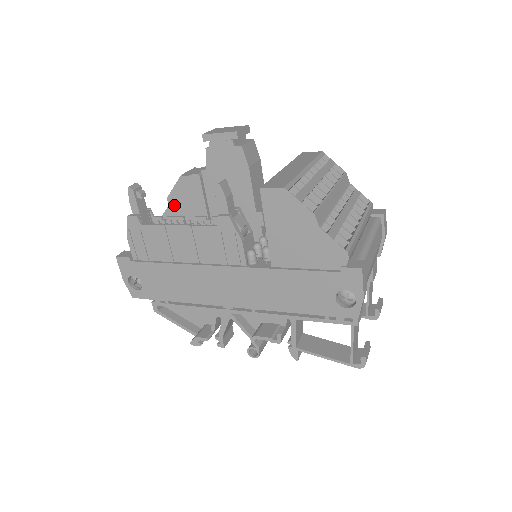
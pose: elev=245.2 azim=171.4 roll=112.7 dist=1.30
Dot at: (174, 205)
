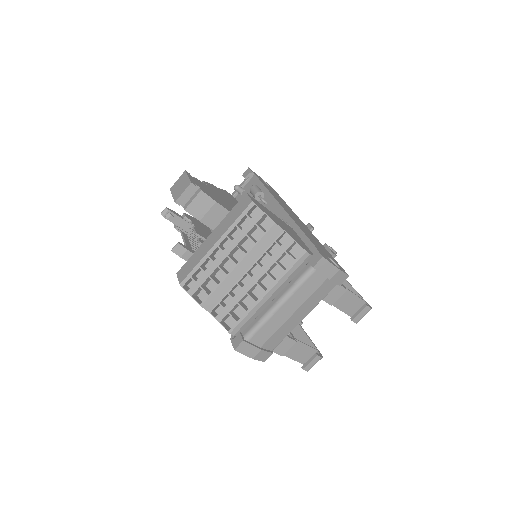
Dot at: occluded
